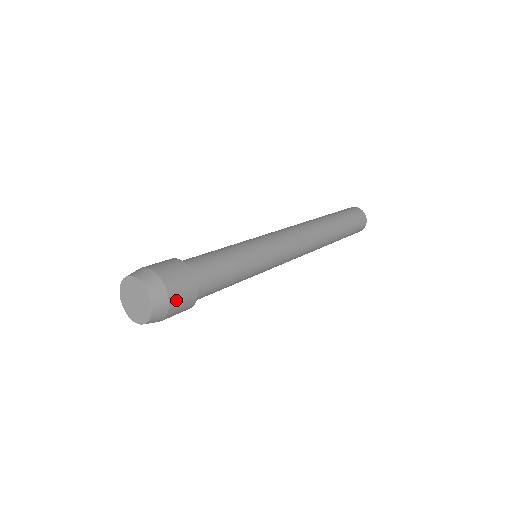
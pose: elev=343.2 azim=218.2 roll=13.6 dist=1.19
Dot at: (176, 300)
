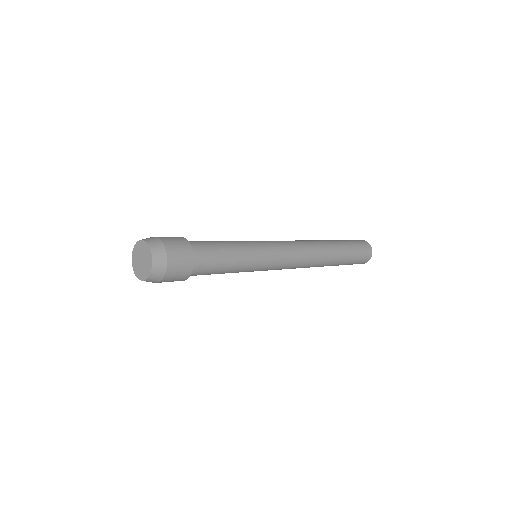
Dot at: (173, 255)
